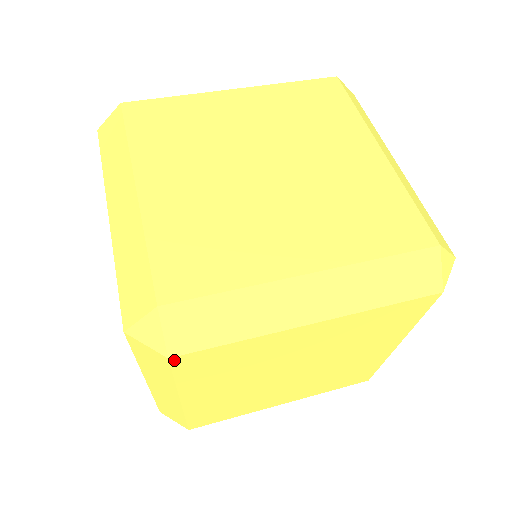
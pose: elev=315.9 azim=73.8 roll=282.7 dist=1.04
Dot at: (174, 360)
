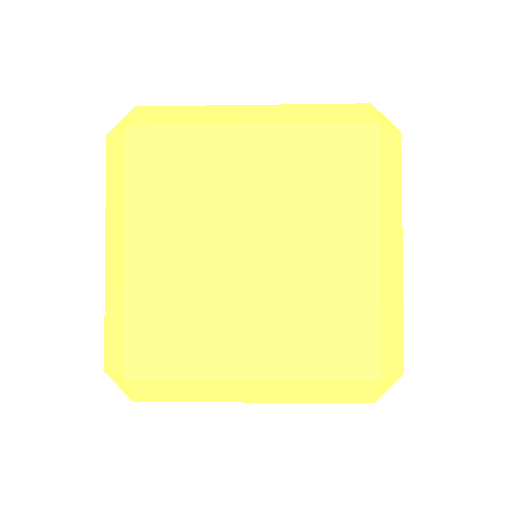
Dot at: (130, 133)
